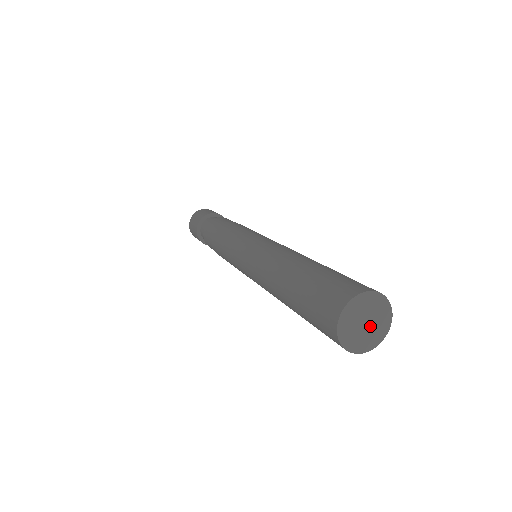
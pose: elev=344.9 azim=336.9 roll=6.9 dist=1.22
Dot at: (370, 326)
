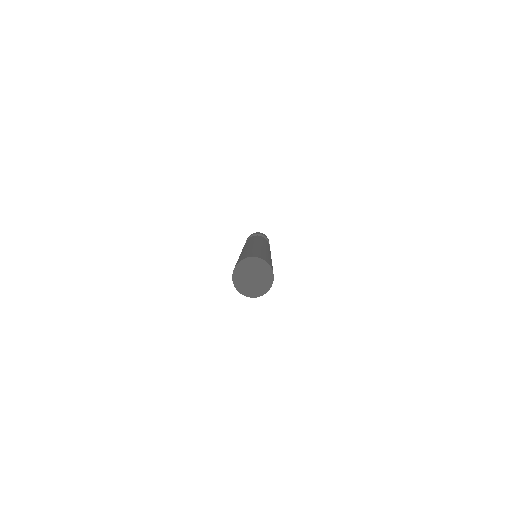
Dot at: (257, 279)
